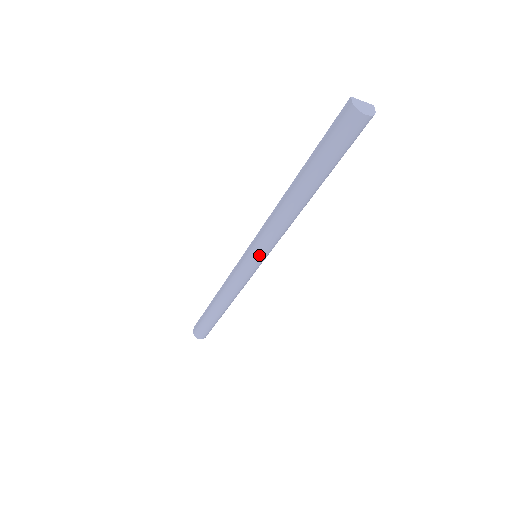
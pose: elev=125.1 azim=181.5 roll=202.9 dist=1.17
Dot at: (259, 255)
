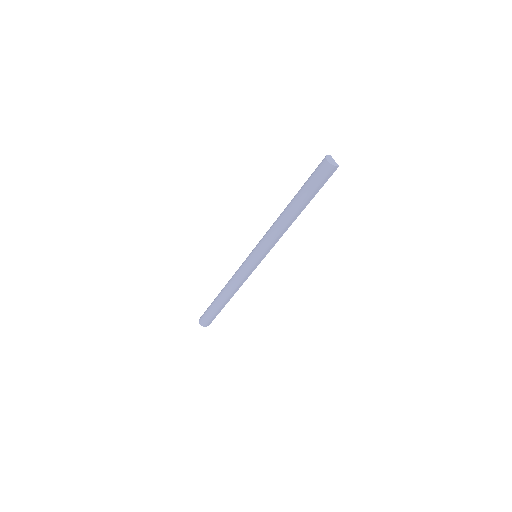
Dot at: (255, 250)
